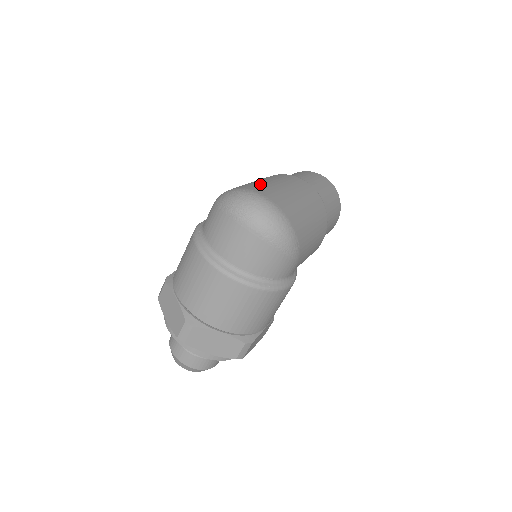
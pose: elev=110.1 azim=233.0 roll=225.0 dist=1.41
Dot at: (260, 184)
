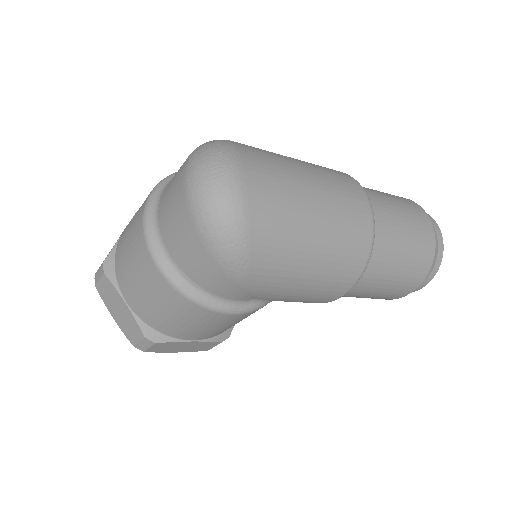
Dot at: (275, 158)
